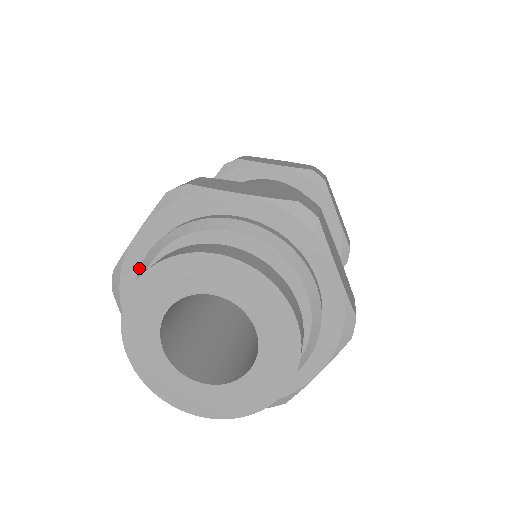
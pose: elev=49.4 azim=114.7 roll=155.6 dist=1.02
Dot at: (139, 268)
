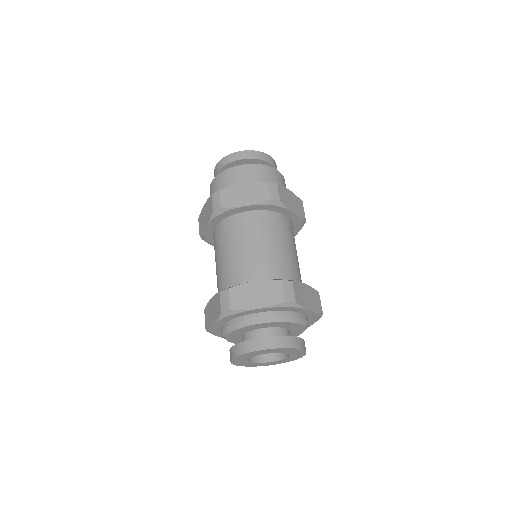
Dot at: (219, 329)
